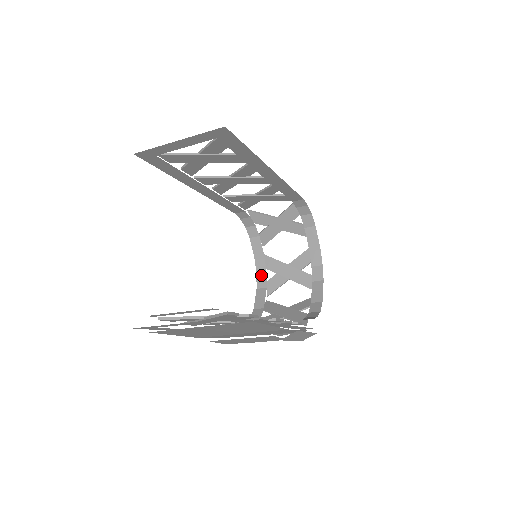
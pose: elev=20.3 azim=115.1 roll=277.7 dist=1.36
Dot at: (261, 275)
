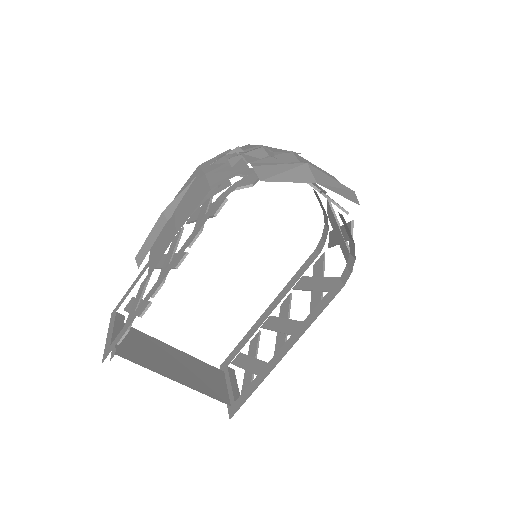
Dot at: occluded
